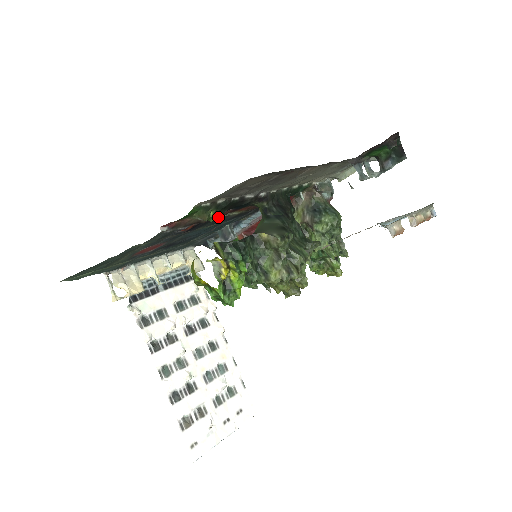
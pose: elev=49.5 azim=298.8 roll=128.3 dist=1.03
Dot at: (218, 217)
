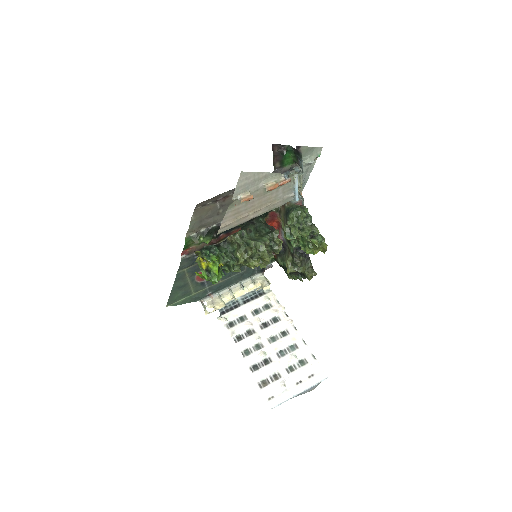
Dot at: (218, 241)
